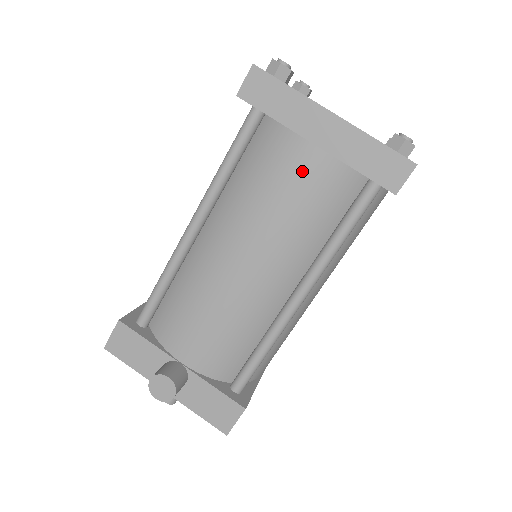
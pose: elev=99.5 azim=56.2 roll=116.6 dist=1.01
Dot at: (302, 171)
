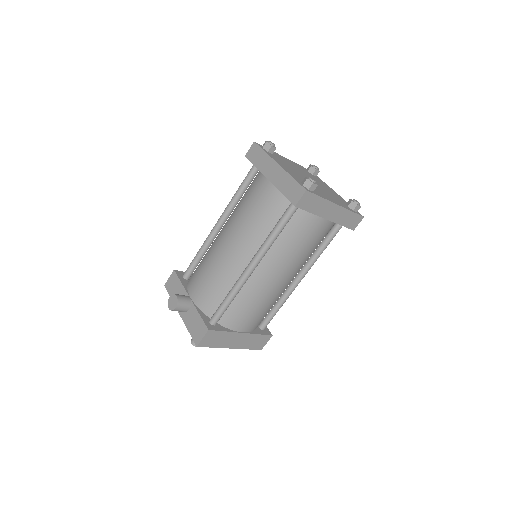
Dot at: (261, 193)
